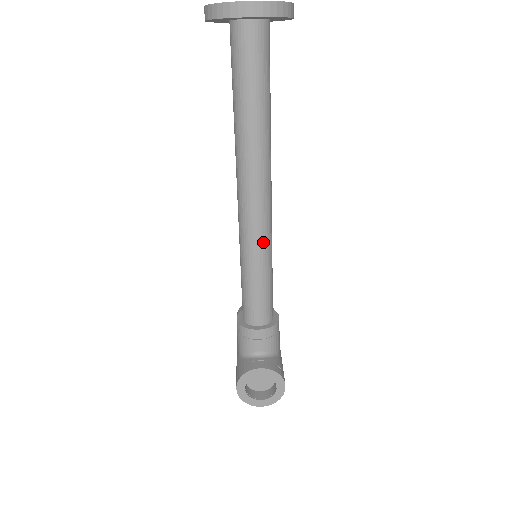
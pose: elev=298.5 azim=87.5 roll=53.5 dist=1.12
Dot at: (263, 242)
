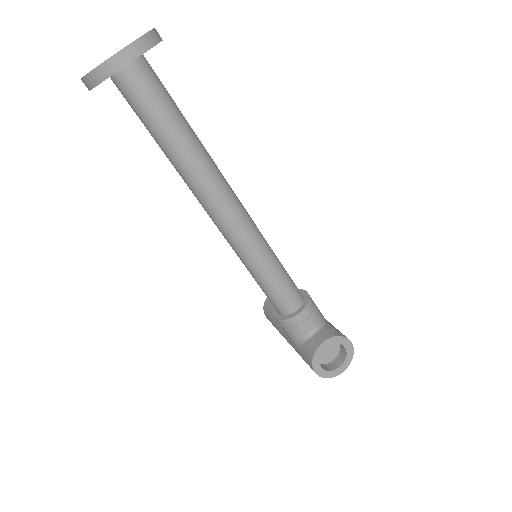
Dot at: (257, 240)
